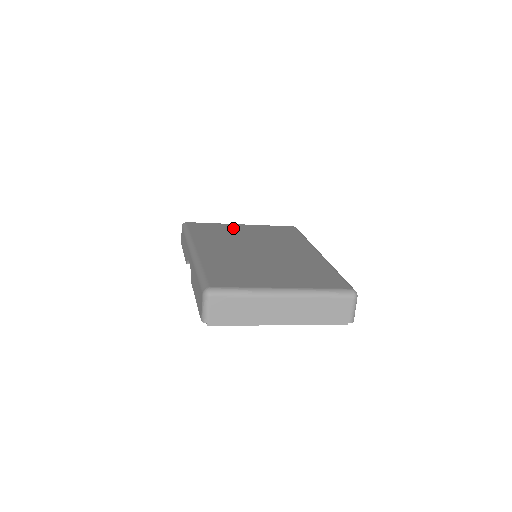
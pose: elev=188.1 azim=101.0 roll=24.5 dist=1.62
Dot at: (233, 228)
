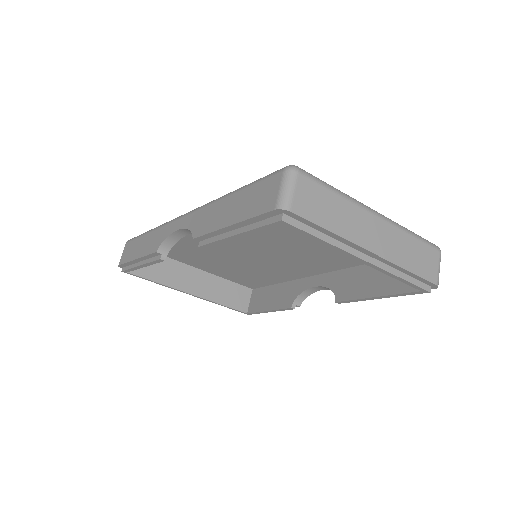
Dot at: occluded
